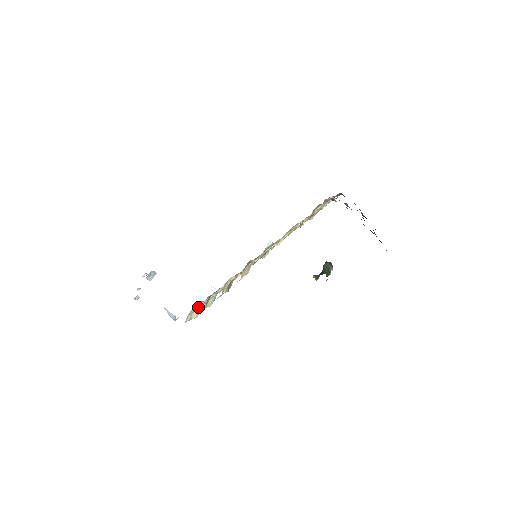
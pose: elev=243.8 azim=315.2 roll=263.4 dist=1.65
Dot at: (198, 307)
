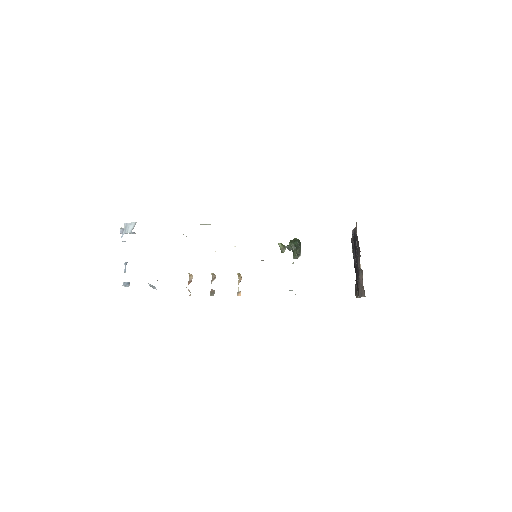
Dot at: occluded
